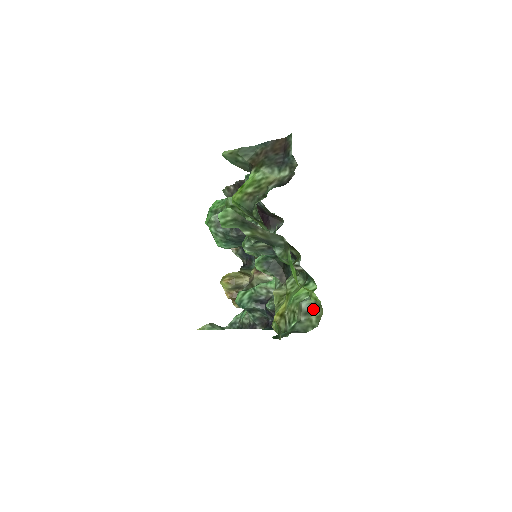
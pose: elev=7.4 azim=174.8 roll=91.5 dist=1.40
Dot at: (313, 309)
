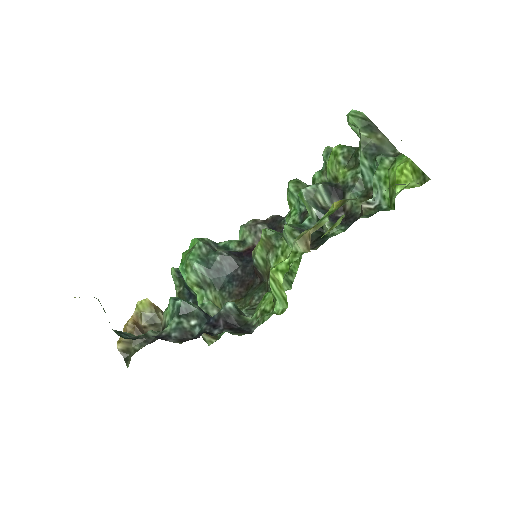
Dot at: occluded
